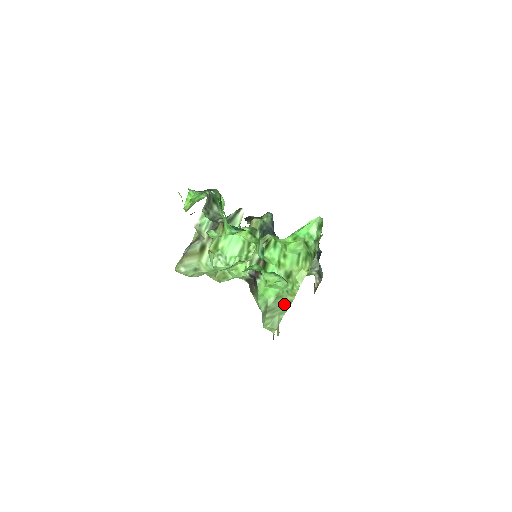
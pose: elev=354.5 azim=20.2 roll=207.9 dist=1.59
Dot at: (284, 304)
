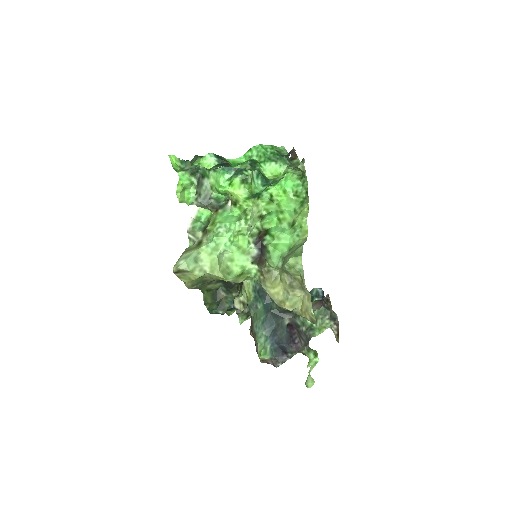
Dot at: (300, 245)
